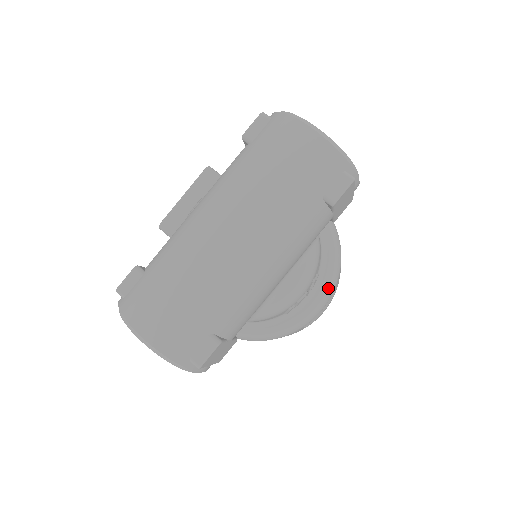
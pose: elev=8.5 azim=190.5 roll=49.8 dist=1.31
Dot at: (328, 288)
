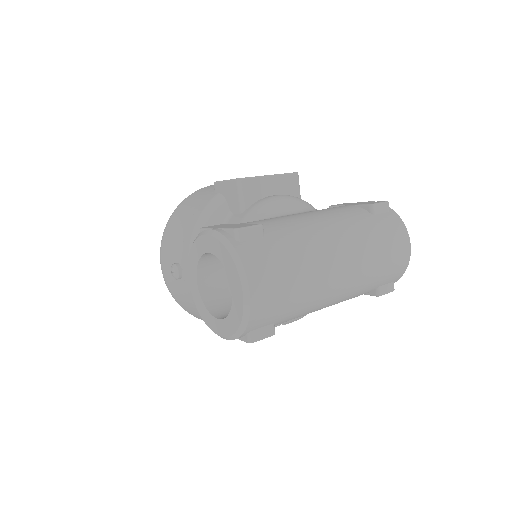
Dot at: occluded
